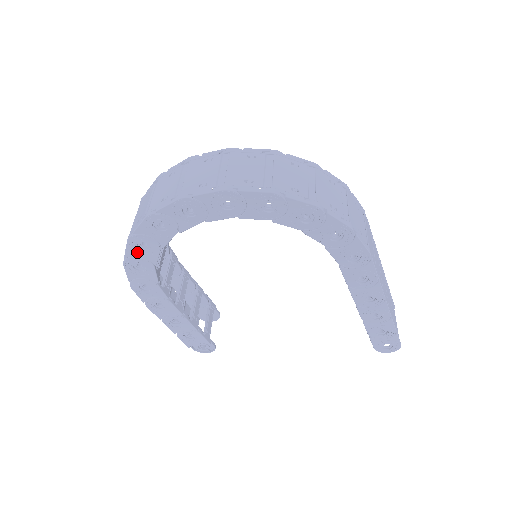
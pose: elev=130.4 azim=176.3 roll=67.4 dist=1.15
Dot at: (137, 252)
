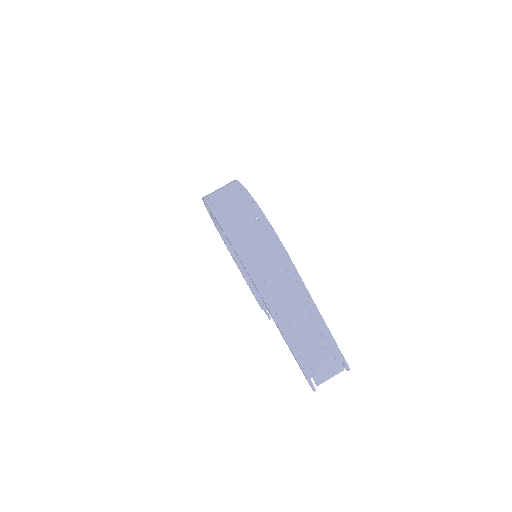
Dot at: occluded
